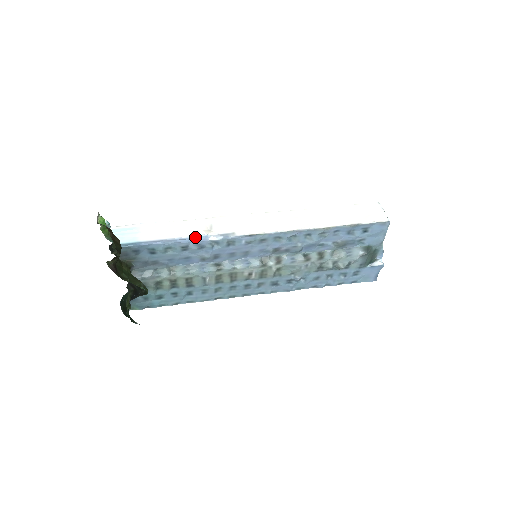
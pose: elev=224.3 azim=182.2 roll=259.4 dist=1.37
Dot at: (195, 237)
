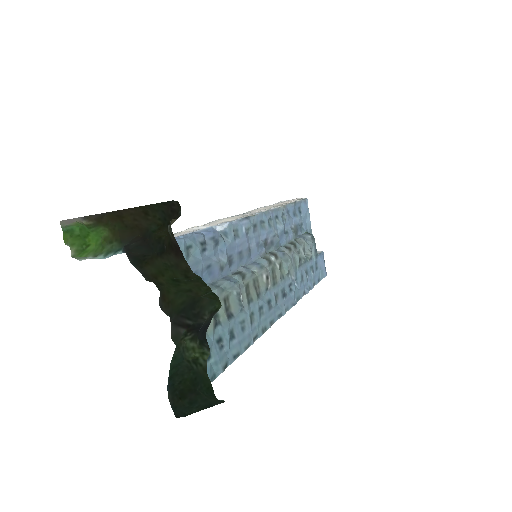
Dot at: (203, 230)
